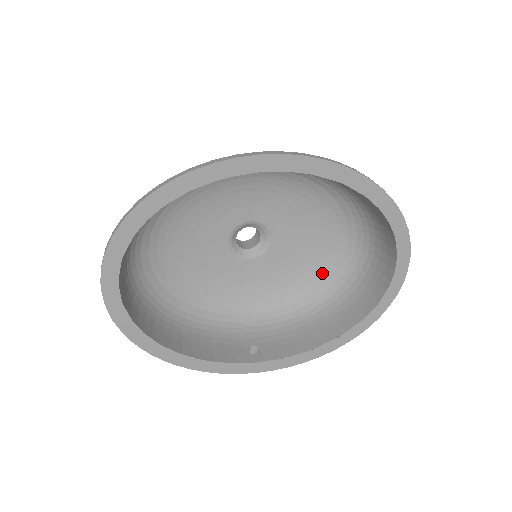
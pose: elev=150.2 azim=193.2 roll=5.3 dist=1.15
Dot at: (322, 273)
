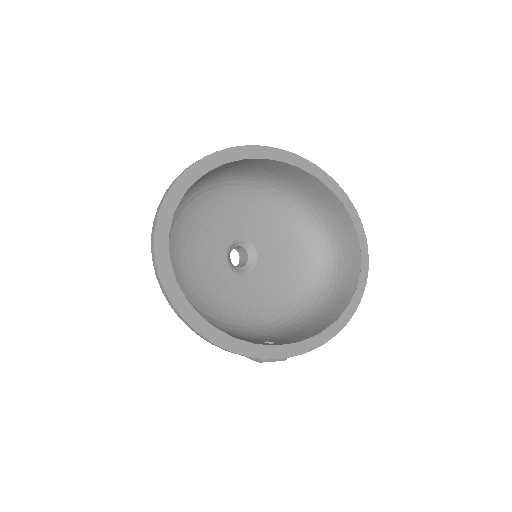
Dot at: (300, 288)
